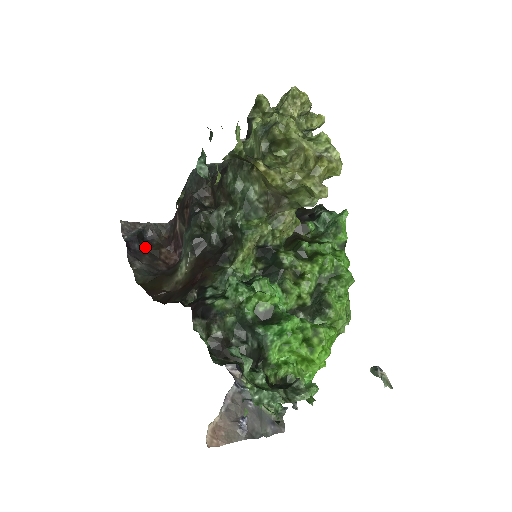
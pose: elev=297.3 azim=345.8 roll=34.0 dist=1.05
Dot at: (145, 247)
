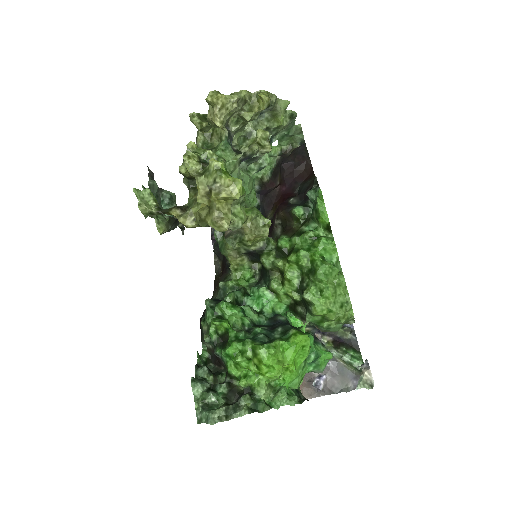
Dot at: occluded
